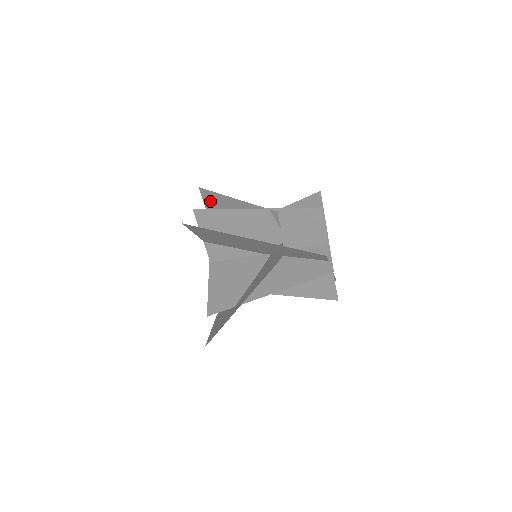
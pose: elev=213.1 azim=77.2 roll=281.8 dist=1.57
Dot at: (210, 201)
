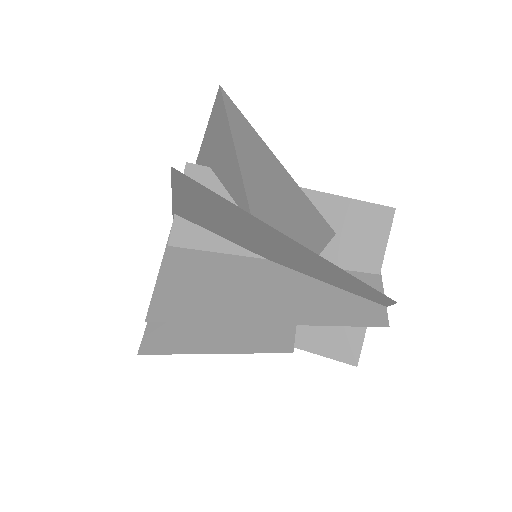
Dot at: occluded
